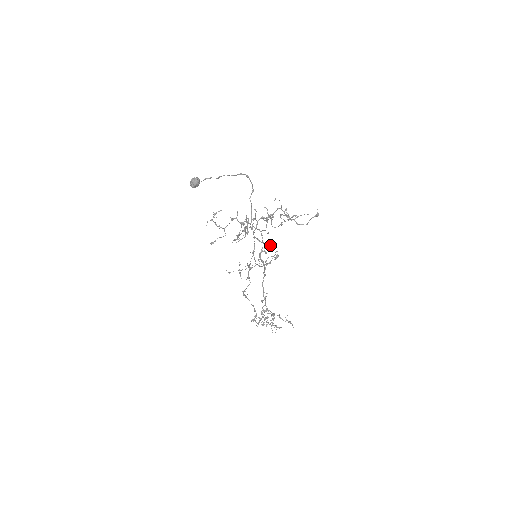
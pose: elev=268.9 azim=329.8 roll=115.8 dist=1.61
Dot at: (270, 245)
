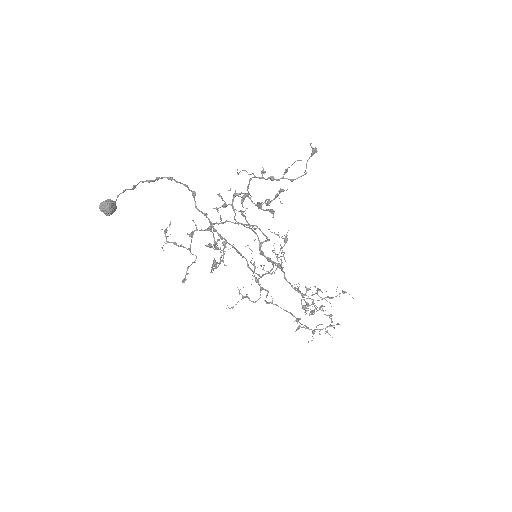
Dot at: occluded
